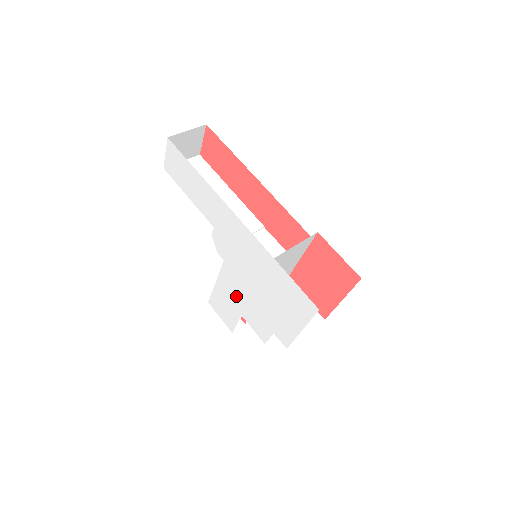
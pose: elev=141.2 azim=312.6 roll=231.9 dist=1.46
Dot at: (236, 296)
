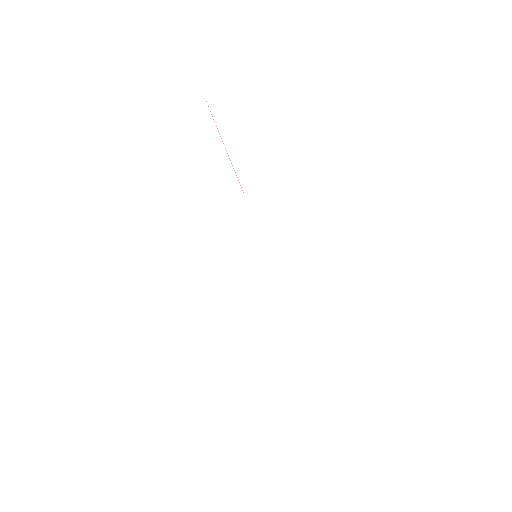
Dot at: (206, 290)
